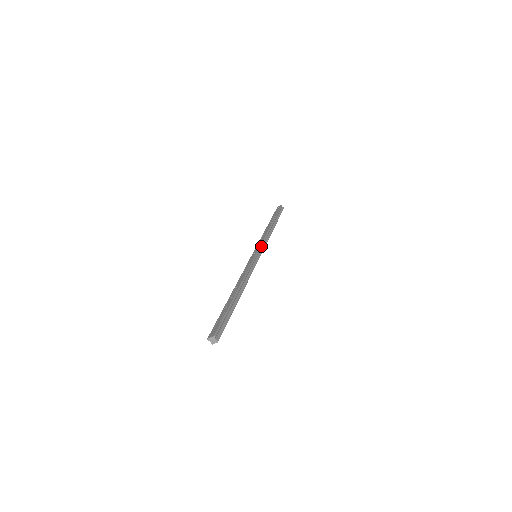
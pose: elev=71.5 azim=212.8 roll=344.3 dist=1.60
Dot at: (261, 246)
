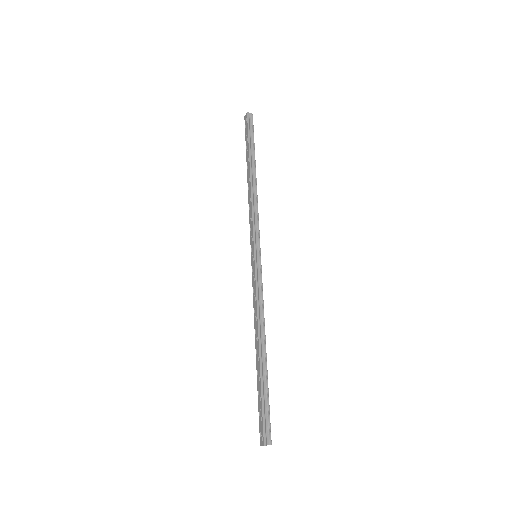
Dot at: (254, 236)
